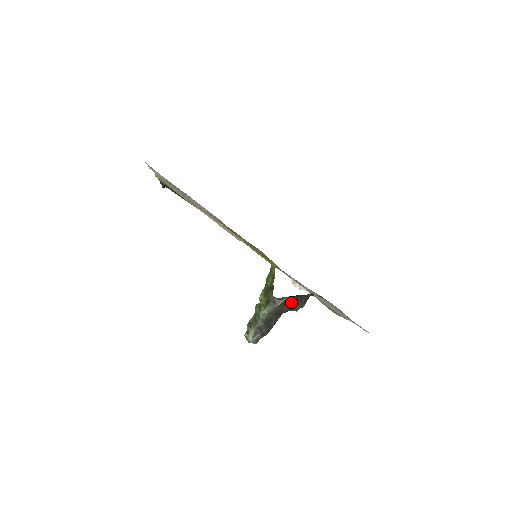
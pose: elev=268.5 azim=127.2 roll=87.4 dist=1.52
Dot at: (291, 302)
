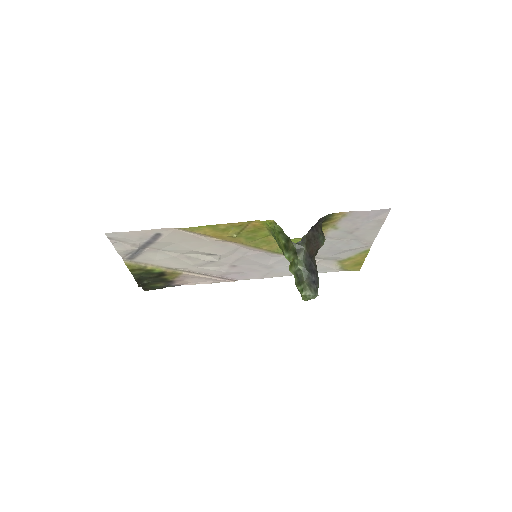
Dot at: (312, 238)
